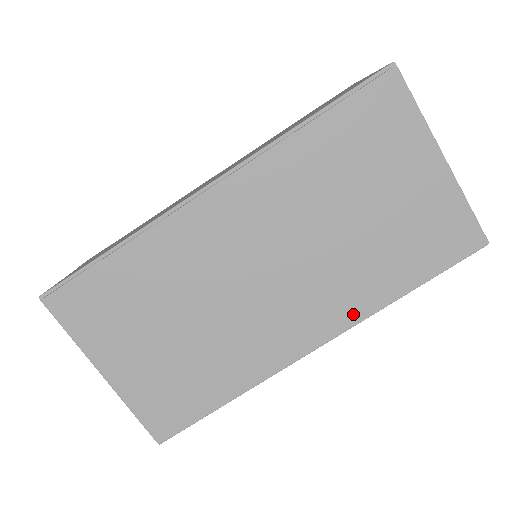
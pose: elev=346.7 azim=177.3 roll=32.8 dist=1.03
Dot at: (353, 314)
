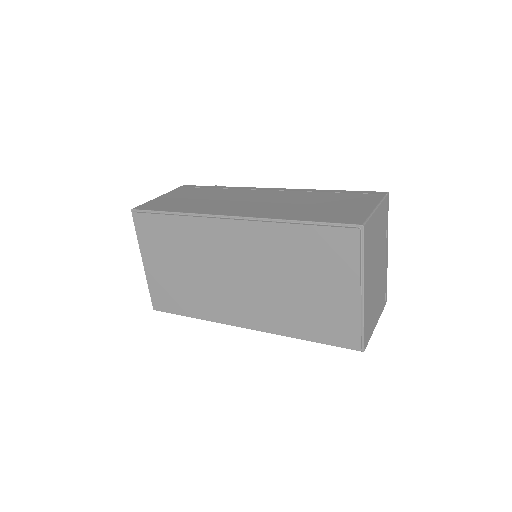
Dot at: (270, 328)
